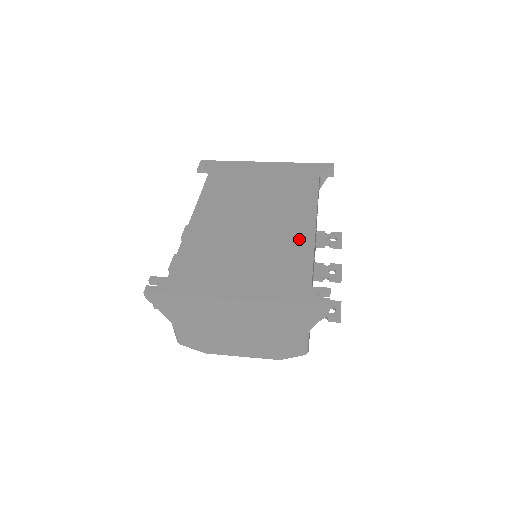
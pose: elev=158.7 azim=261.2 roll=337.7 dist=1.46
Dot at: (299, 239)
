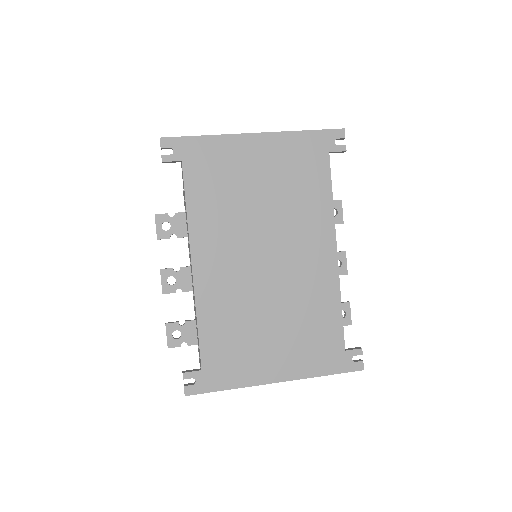
Dot at: (324, 286)
